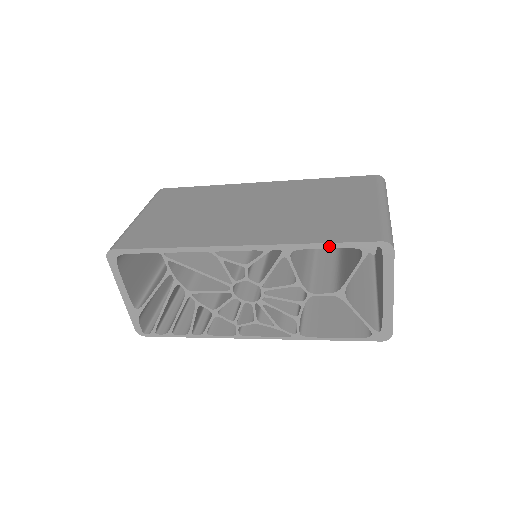
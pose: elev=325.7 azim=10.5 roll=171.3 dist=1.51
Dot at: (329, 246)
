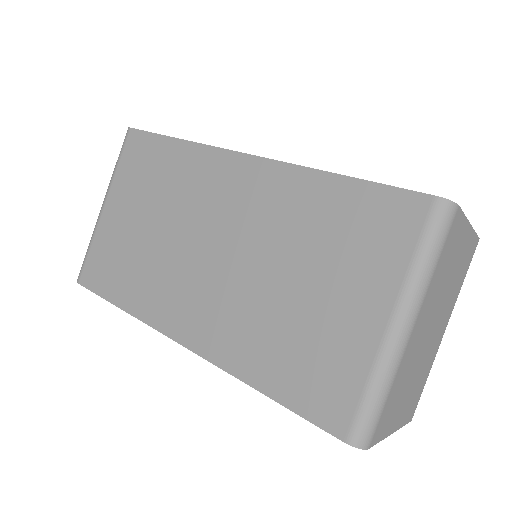
Dot at: (280, 402)
